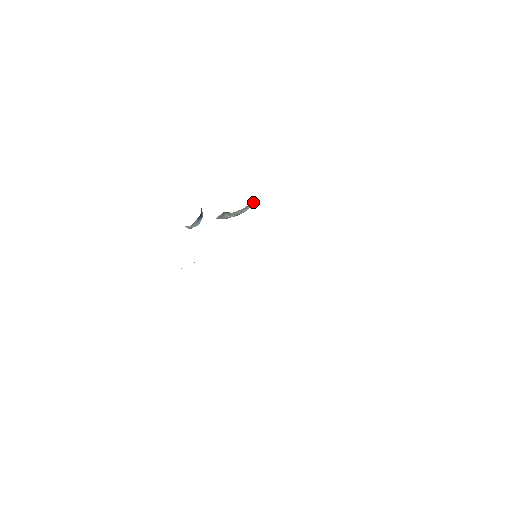
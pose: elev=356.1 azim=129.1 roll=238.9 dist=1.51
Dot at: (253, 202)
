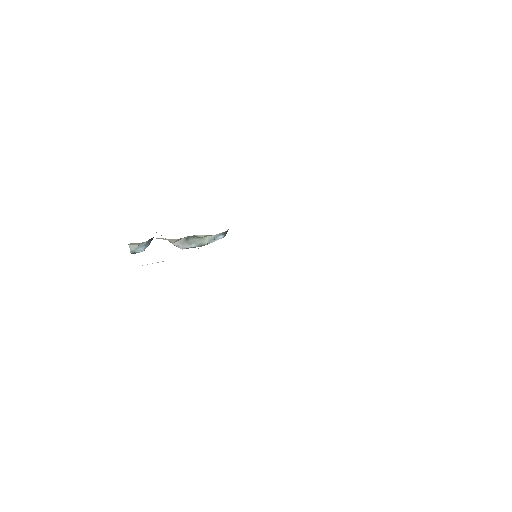
Dot at: (225, 233)
